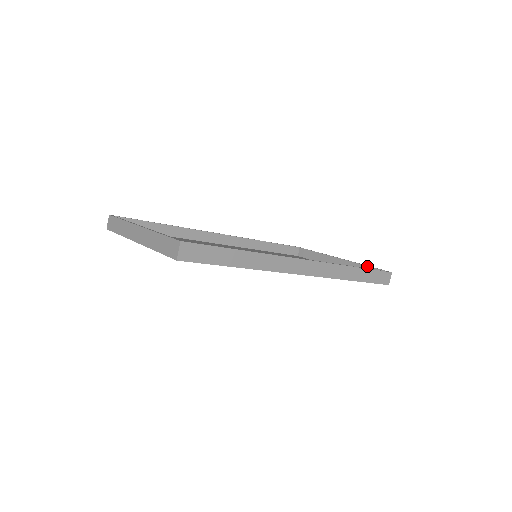
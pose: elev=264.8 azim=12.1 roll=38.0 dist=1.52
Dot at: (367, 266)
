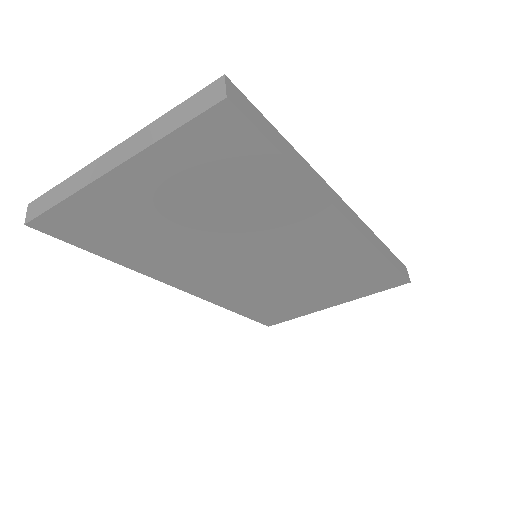
Dot at: occluded
